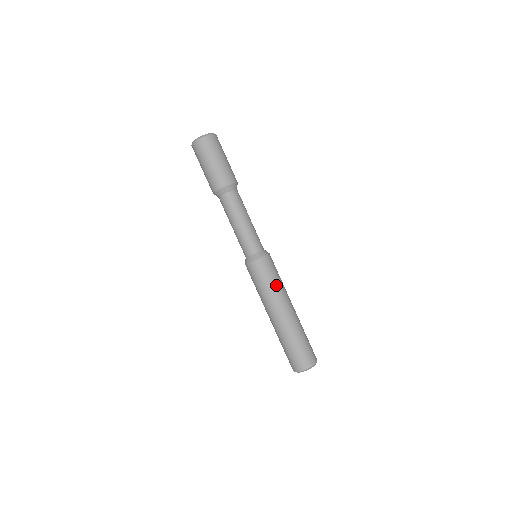
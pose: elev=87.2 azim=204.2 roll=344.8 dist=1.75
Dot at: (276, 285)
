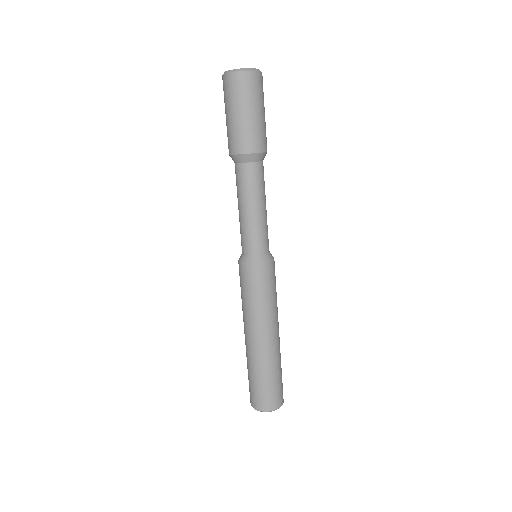
Dot at: (271, 302)
